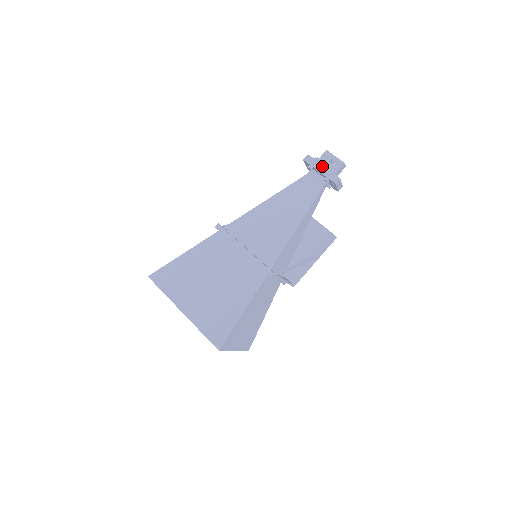
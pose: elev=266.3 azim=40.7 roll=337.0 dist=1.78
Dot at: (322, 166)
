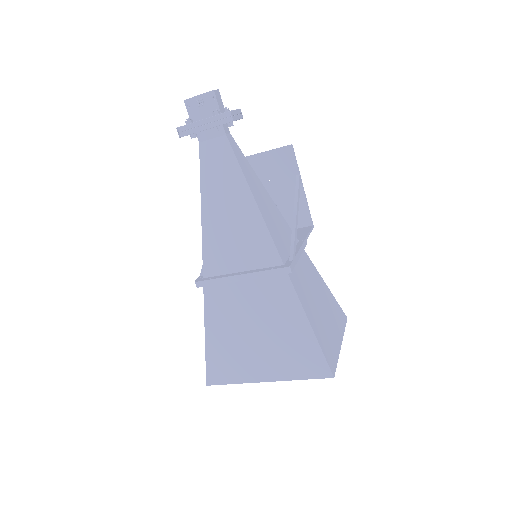
Dot at: (201, 122)
